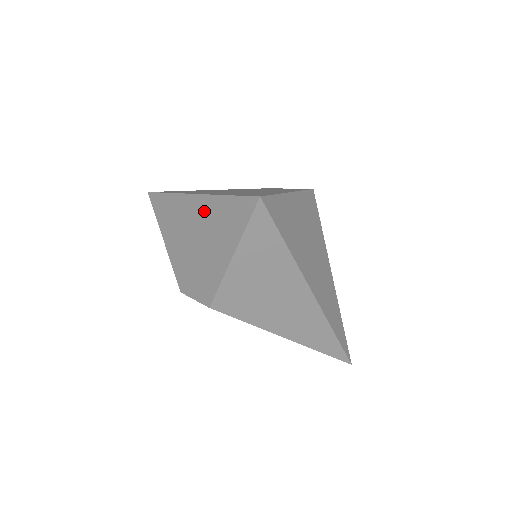
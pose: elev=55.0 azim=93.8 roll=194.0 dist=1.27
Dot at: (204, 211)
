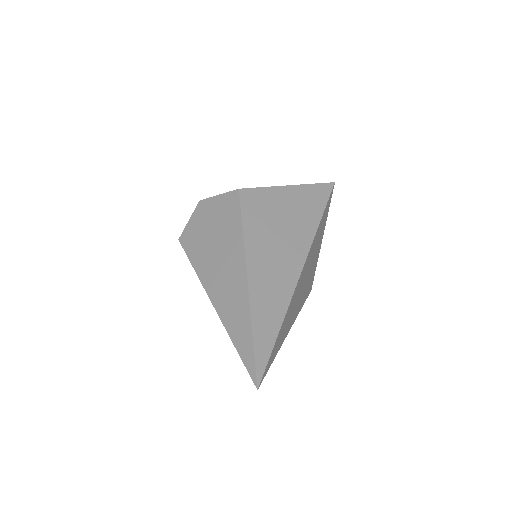
Dot at: occluded
